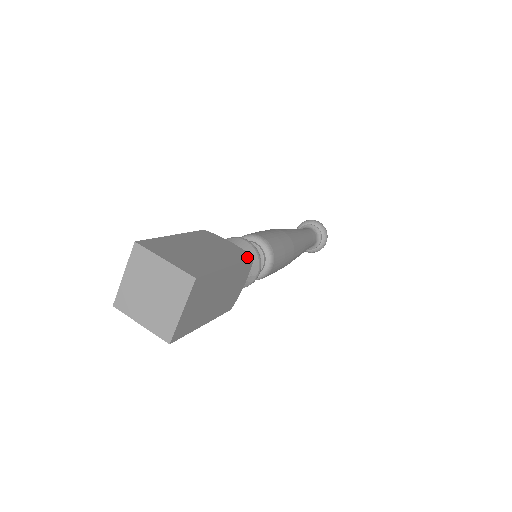
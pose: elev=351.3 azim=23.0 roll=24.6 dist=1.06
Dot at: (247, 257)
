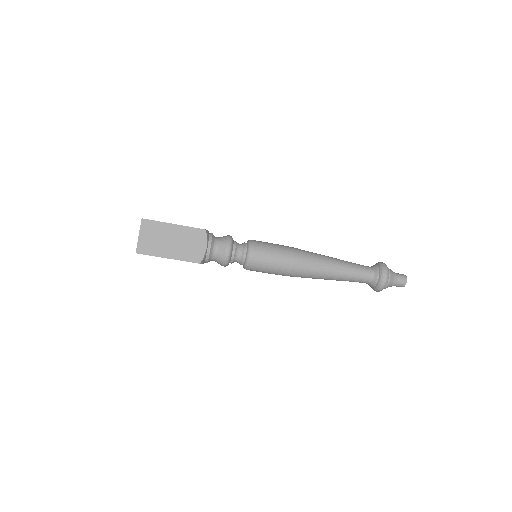
Dot at: occluded
